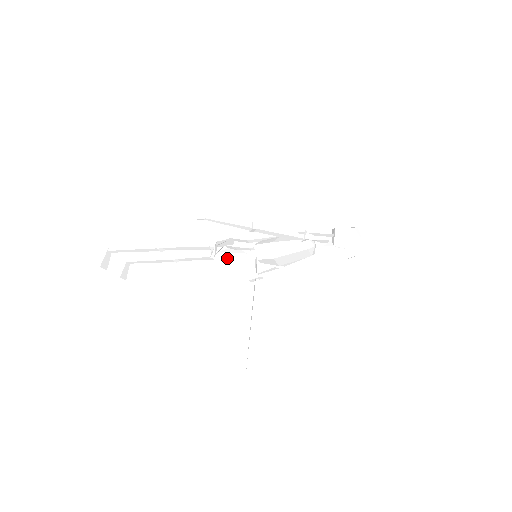
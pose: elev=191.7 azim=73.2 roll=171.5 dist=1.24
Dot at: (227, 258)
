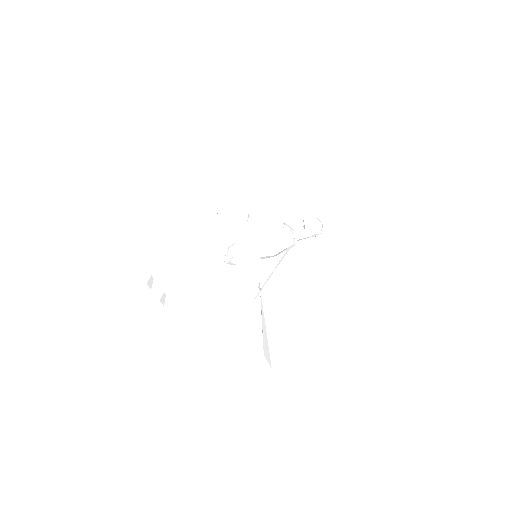
Dot at: (236, 267)
